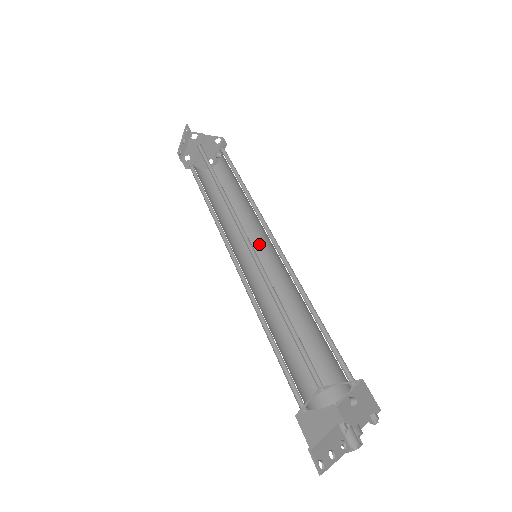
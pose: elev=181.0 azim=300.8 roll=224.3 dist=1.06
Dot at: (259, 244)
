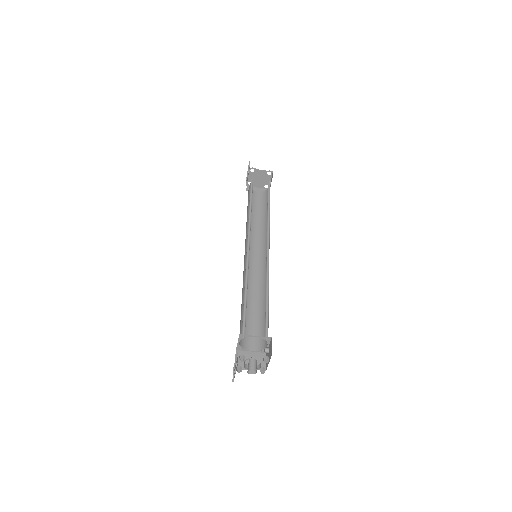
Dot at: occluded
